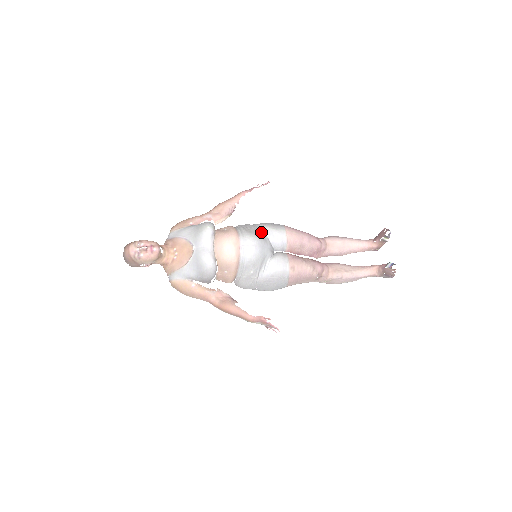
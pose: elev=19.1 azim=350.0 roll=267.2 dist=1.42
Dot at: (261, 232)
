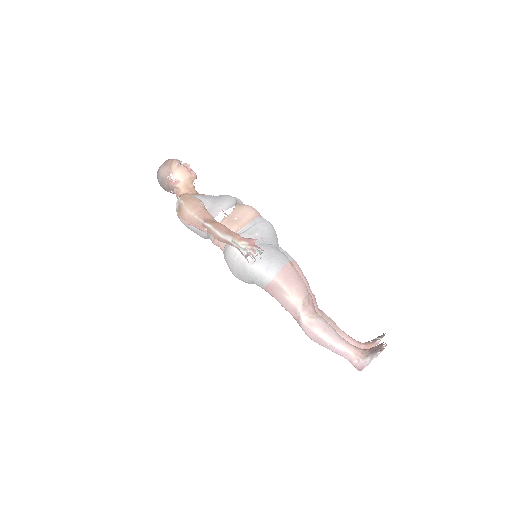
Dot at: occluded
